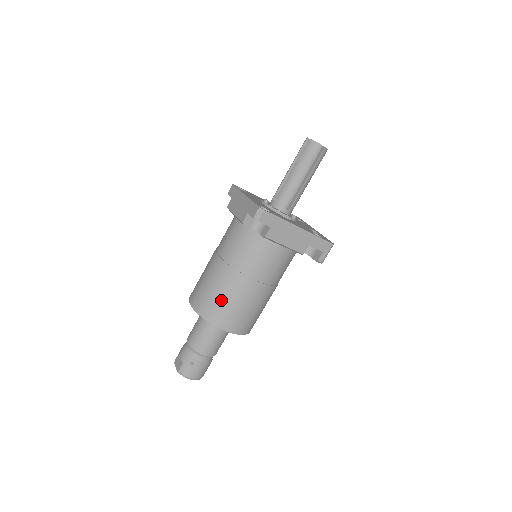
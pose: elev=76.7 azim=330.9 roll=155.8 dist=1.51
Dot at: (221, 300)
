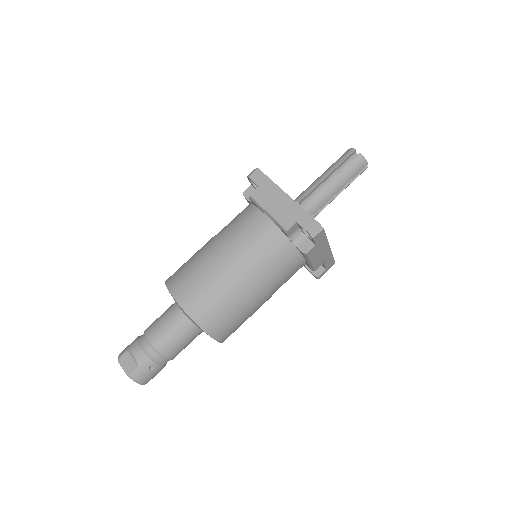
Dot at: (227, 308)
